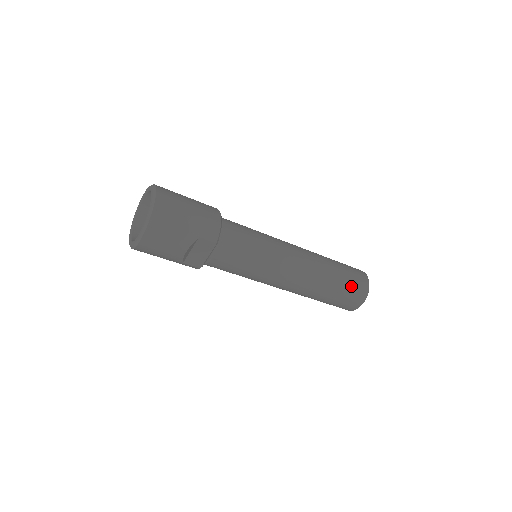
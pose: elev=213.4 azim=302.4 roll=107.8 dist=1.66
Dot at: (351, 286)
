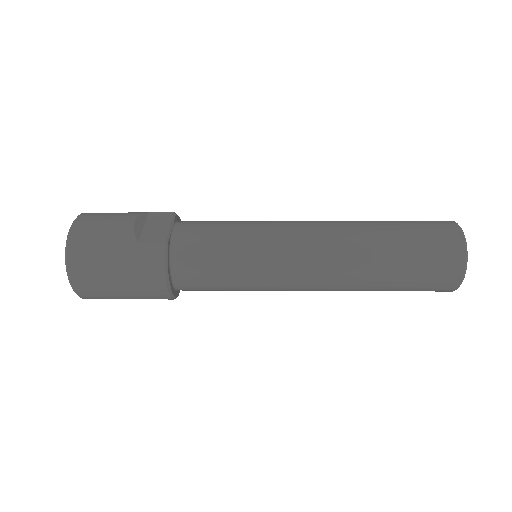
Dot at: occluded
